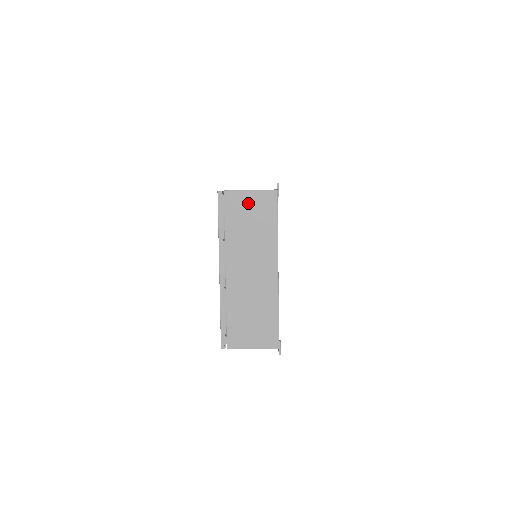
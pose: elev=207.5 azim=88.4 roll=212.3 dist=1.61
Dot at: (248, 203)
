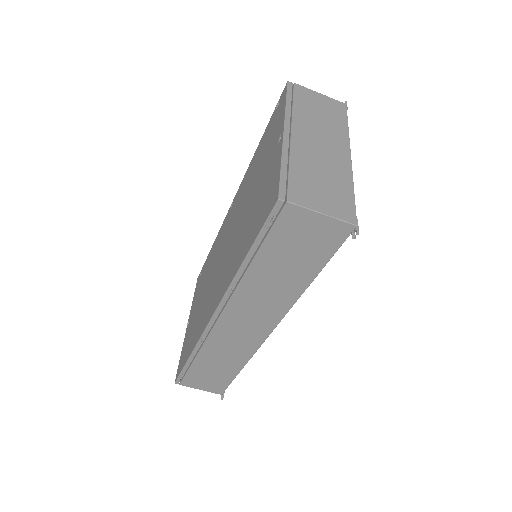
Dot at: (318, 100)
